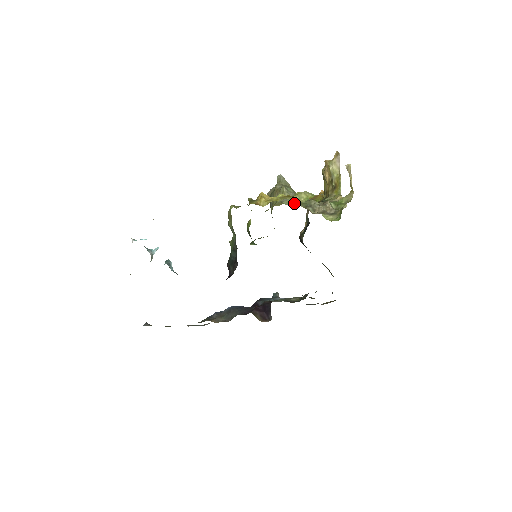
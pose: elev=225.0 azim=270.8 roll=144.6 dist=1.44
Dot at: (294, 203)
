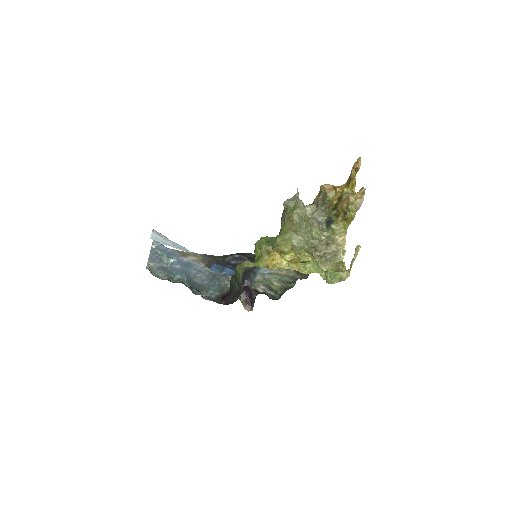
Dot at: (301, 246)
